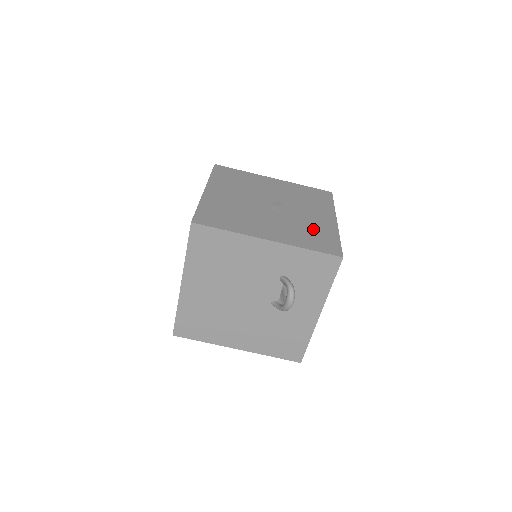
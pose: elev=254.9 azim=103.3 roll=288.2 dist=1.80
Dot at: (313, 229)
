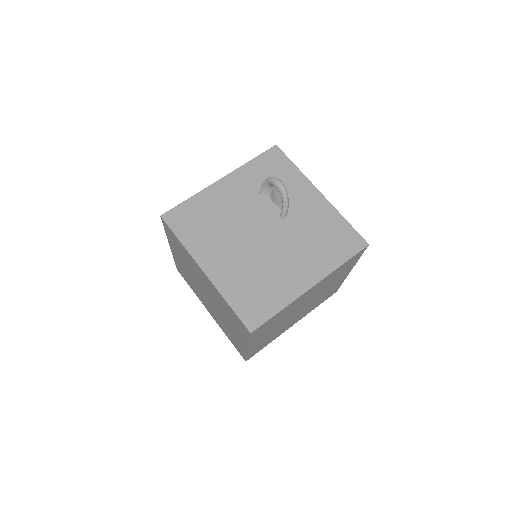
Dot at: occluded
